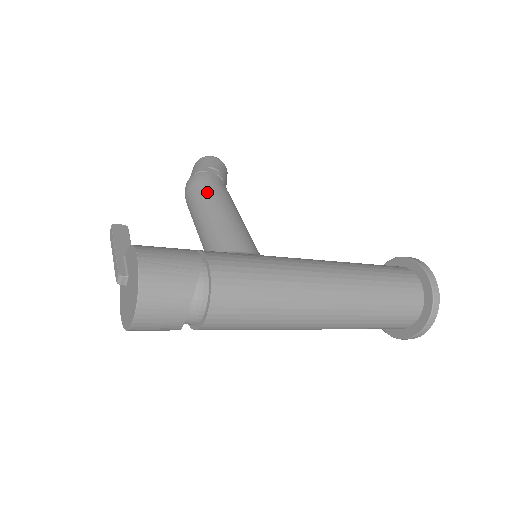
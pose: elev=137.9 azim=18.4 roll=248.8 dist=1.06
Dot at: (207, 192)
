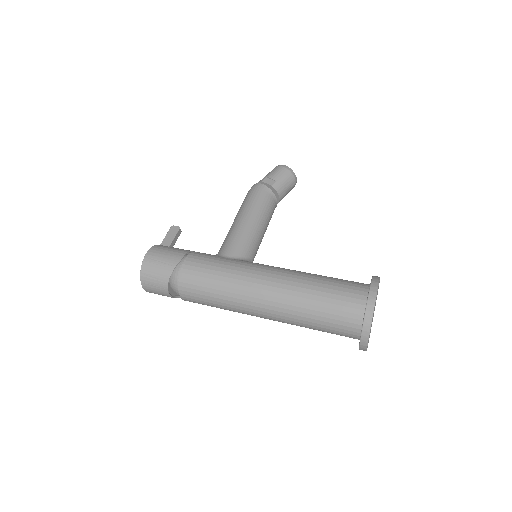
Dot at: (245, 202)
